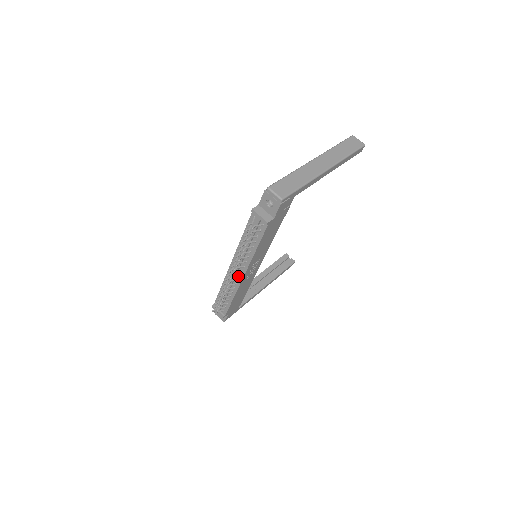
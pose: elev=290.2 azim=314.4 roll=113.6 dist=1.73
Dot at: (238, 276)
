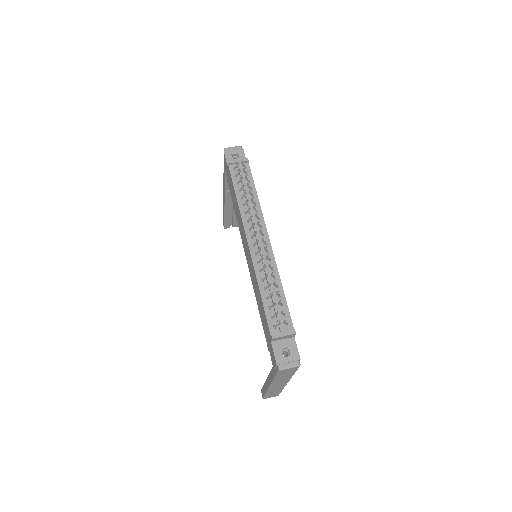
Dot at: (265, 243)
